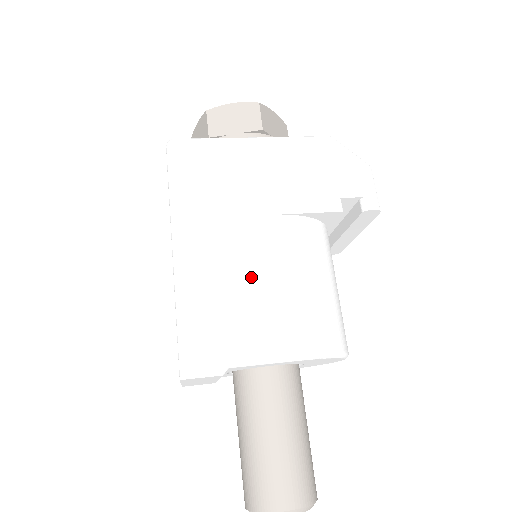
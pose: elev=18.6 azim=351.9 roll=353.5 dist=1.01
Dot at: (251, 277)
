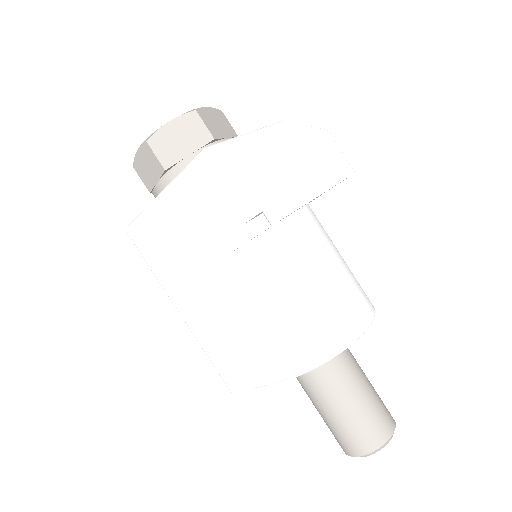
Dot at: (227, 324)
